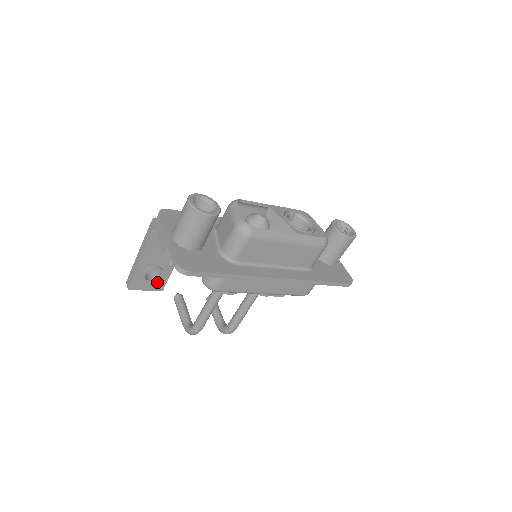
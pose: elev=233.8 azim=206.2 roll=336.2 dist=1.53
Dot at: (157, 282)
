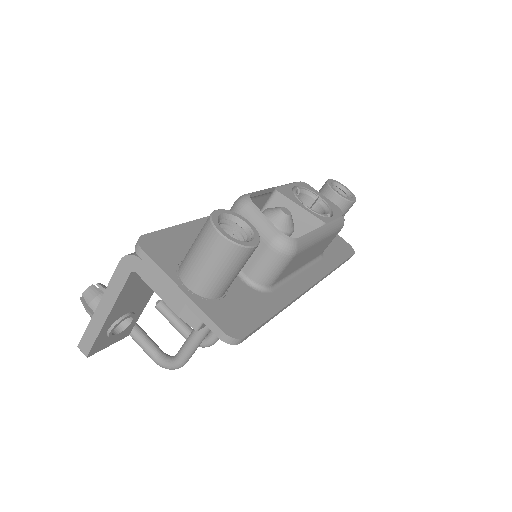
Dot at: (124, 330)
